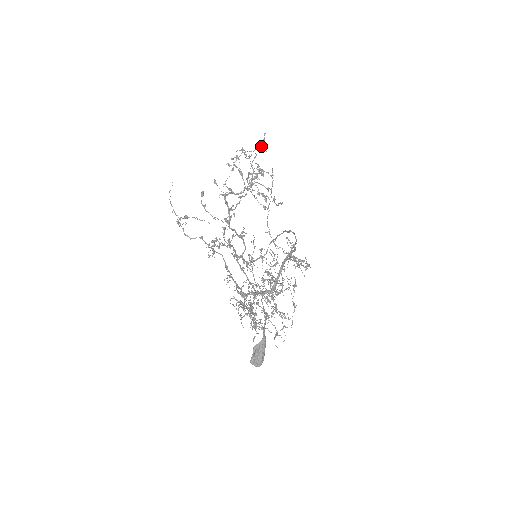
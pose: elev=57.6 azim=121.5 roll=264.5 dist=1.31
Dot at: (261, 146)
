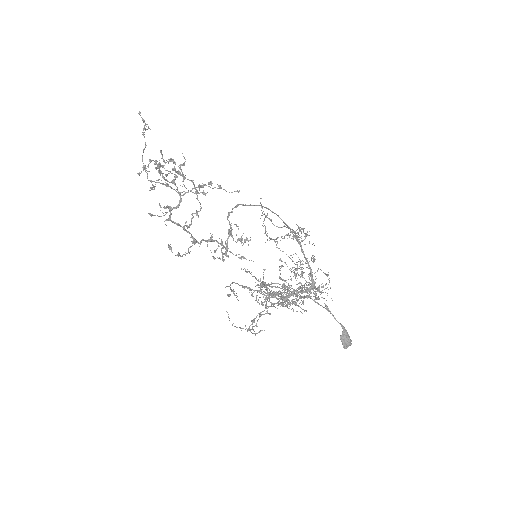
Dot at: (144, 129)
